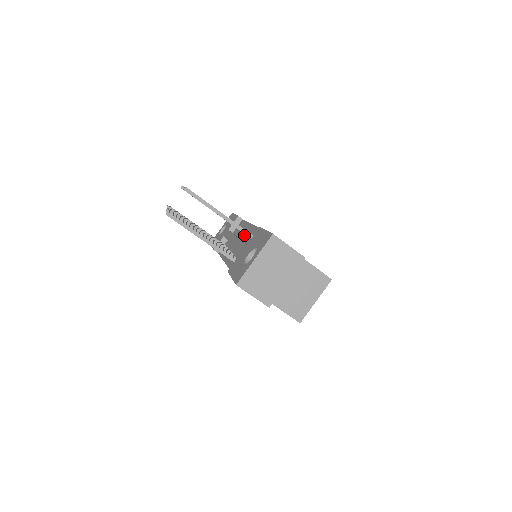
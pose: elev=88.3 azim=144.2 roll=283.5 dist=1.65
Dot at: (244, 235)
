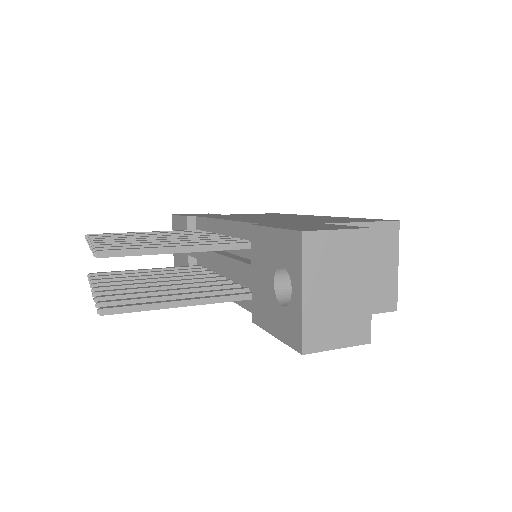
Dot at: occluded
